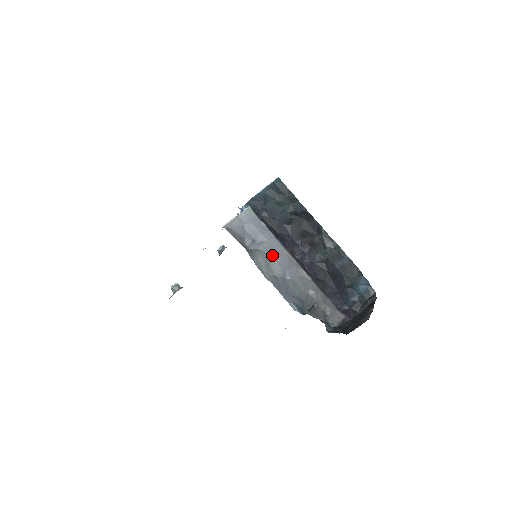
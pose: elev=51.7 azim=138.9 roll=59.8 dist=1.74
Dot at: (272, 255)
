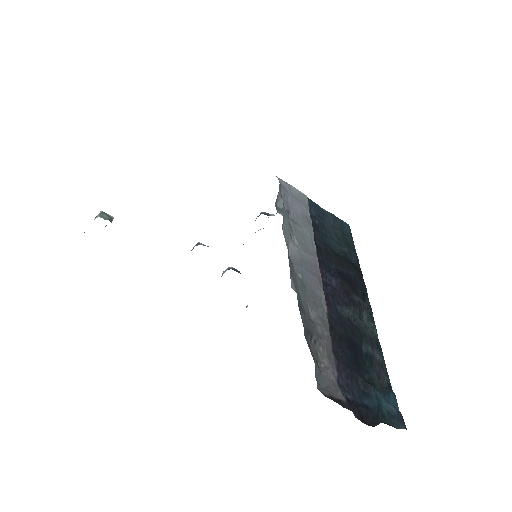
Dot at: (298, 241)
